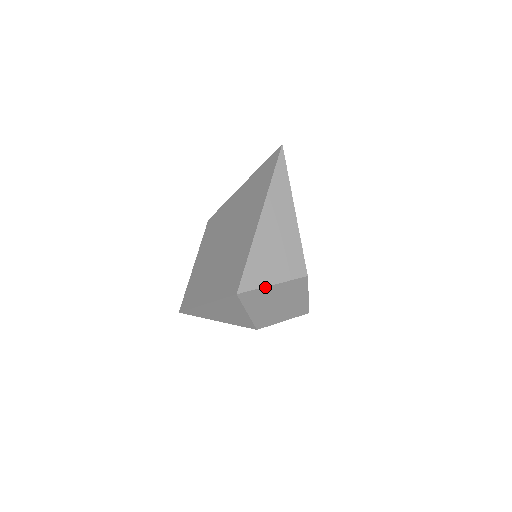
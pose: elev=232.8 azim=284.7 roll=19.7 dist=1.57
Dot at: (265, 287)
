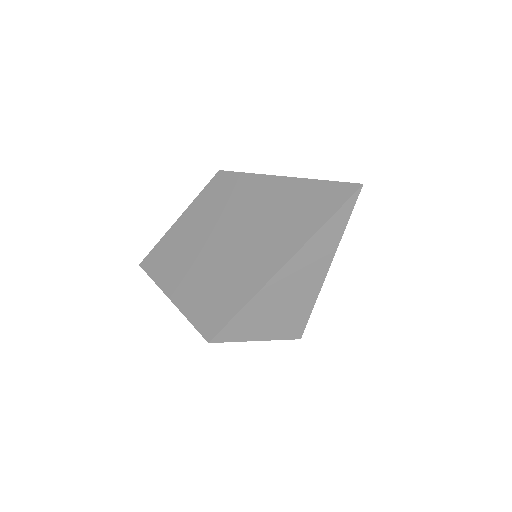
Dot at: (246, 341)
